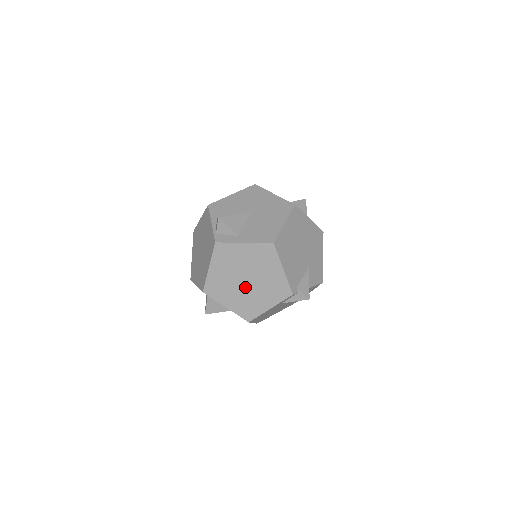
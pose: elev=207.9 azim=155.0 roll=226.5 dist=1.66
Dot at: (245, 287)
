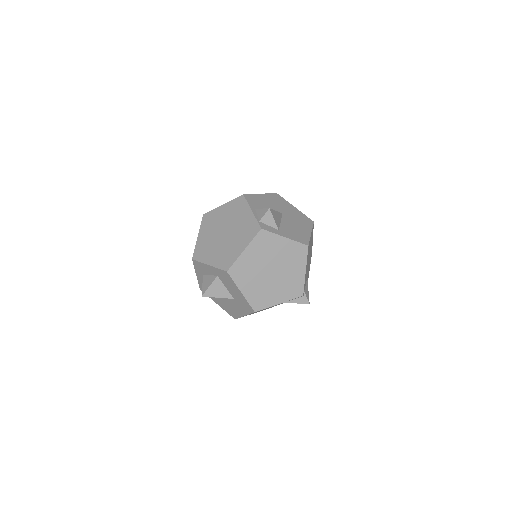
Dot at: (267, 278)
